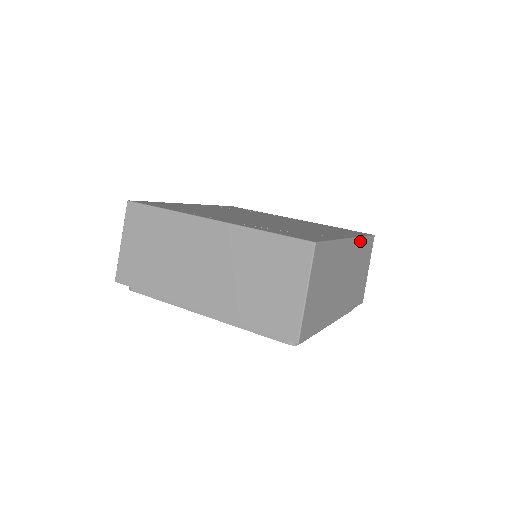
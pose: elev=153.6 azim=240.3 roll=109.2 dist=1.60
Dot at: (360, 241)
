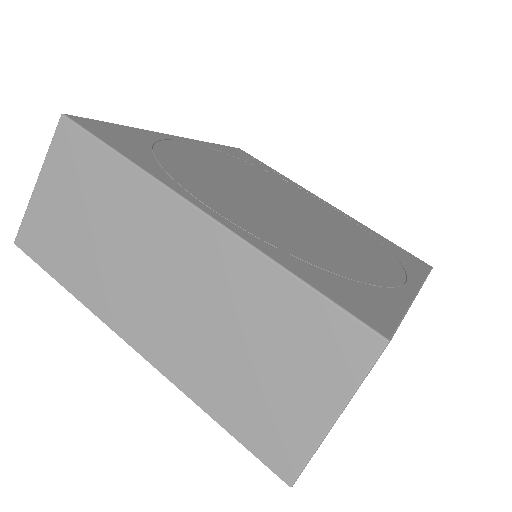
Dot at: occluded
